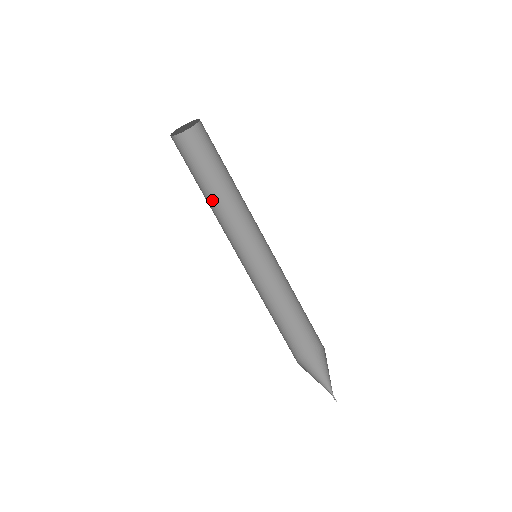
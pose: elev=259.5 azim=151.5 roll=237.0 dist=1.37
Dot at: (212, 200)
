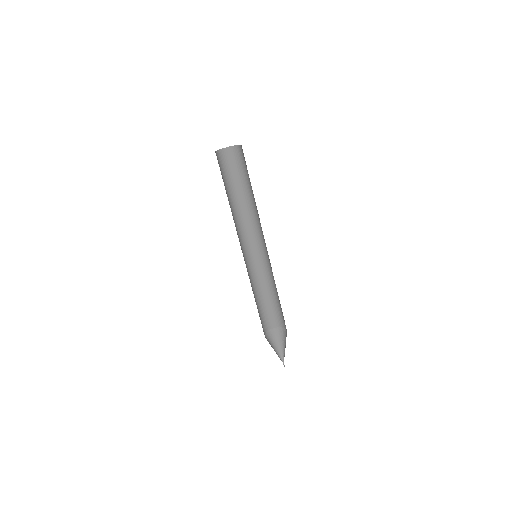
Dot at: (236, 205)
